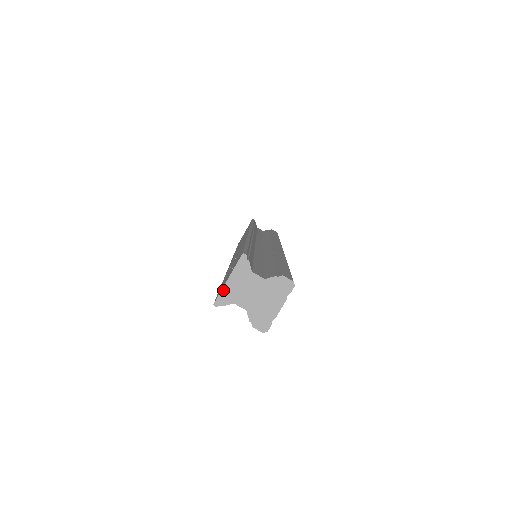
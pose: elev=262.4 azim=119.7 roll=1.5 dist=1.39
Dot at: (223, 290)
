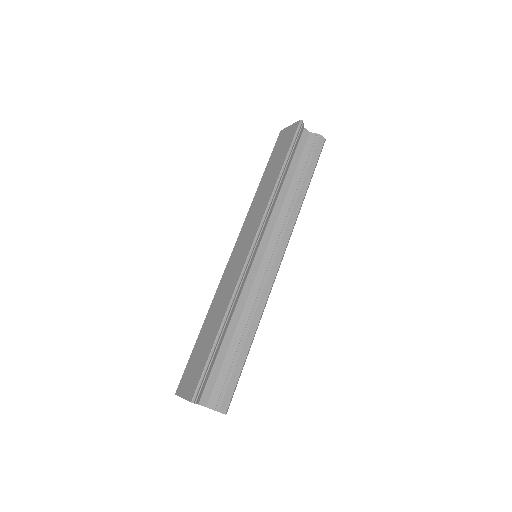
Dot at: occluded
